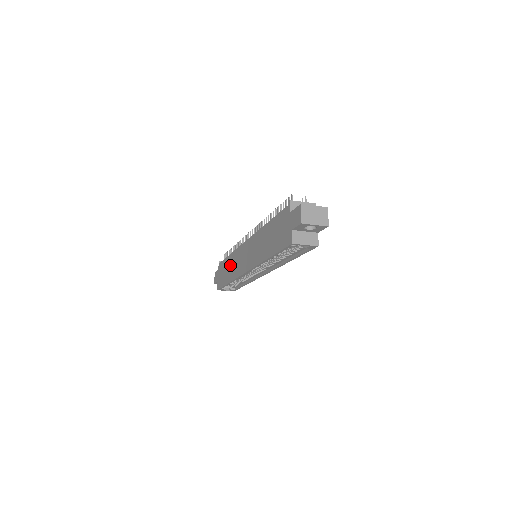
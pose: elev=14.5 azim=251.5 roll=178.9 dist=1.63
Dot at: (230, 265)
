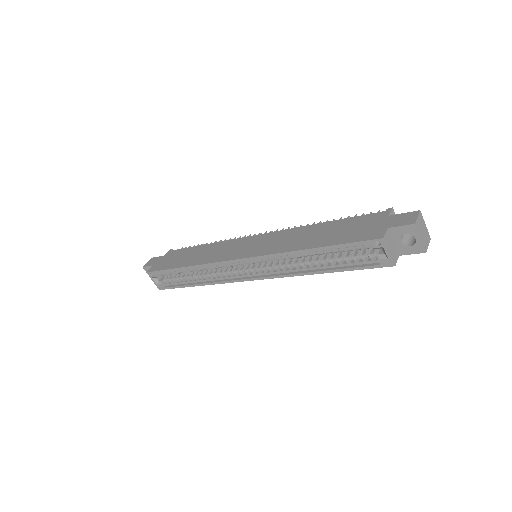
Dot at: (201, 252)
